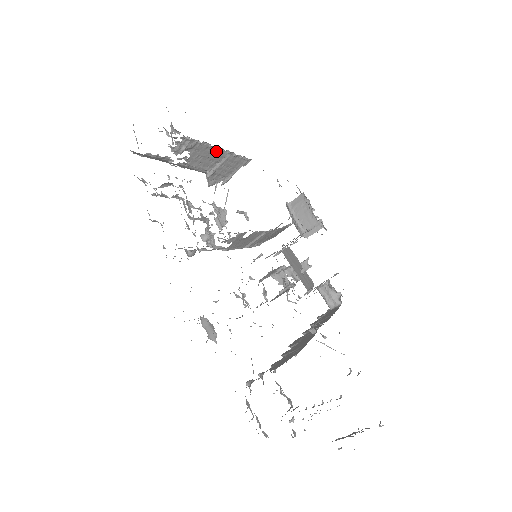
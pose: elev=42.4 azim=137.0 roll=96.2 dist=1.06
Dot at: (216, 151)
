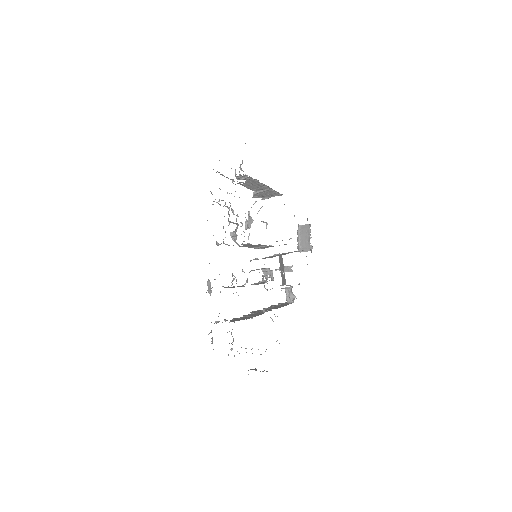
Dot at: (262, 185)
